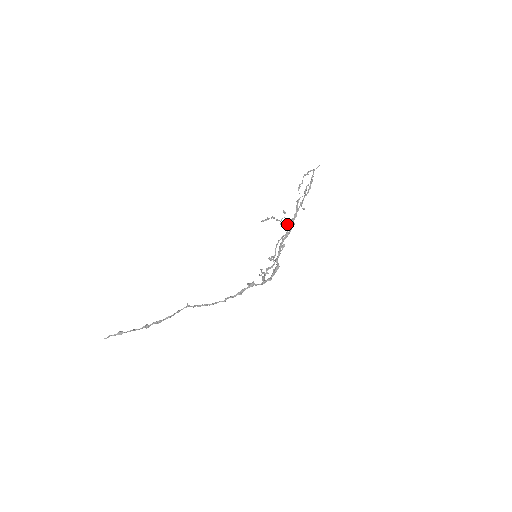
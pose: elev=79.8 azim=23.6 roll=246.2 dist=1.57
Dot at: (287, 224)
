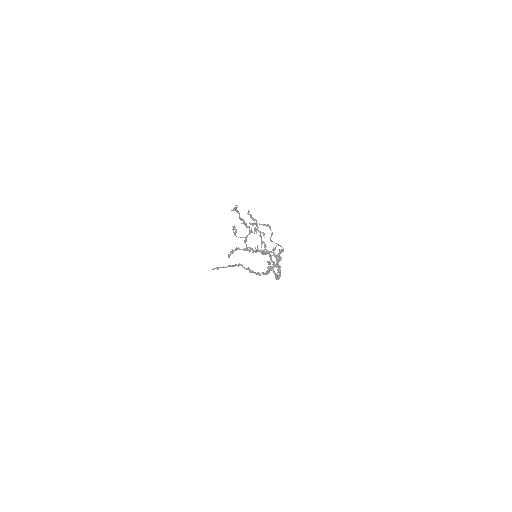
Dot at: (266, 226)
